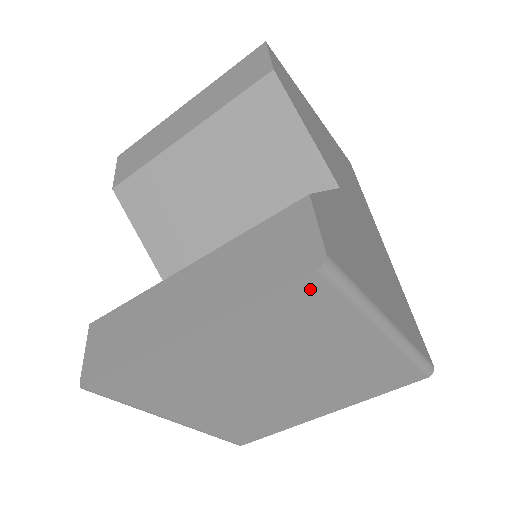
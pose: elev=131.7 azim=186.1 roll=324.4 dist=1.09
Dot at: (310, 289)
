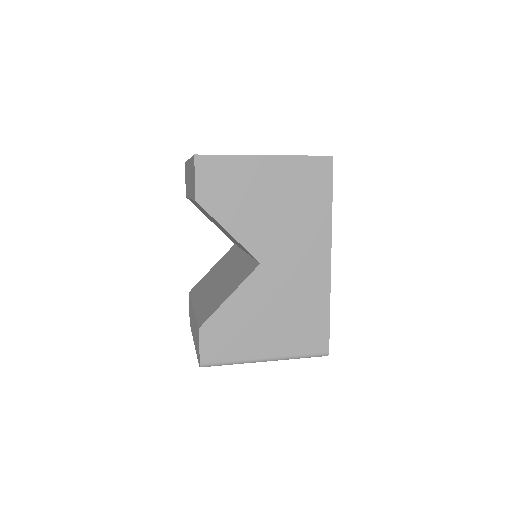
Dot at: occluded
